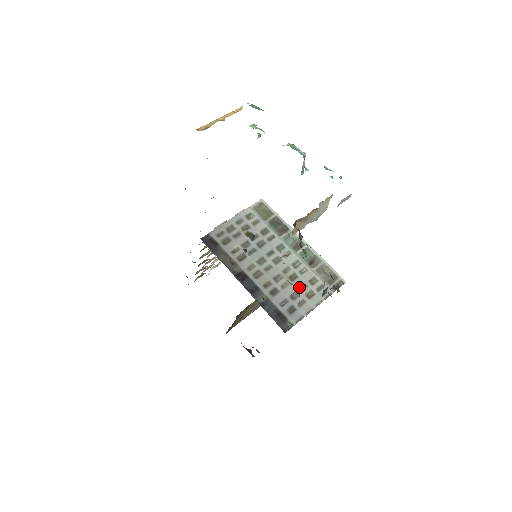
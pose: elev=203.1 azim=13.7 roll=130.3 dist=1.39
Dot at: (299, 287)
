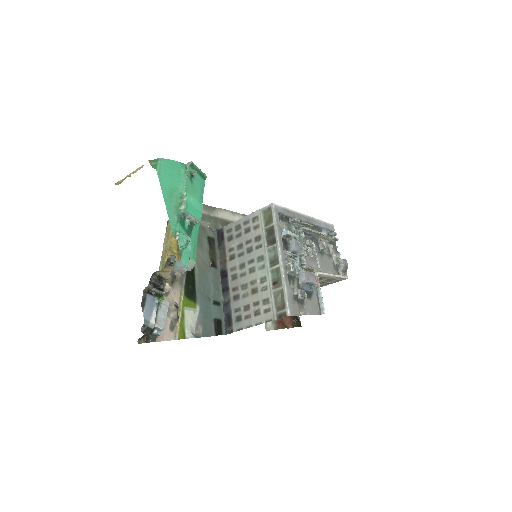
Dot at: (253, 302)
